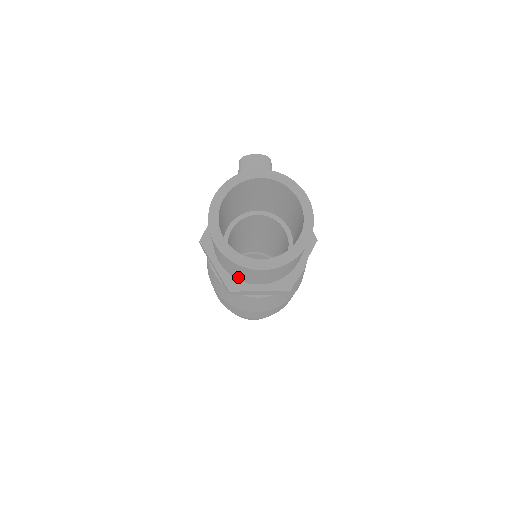
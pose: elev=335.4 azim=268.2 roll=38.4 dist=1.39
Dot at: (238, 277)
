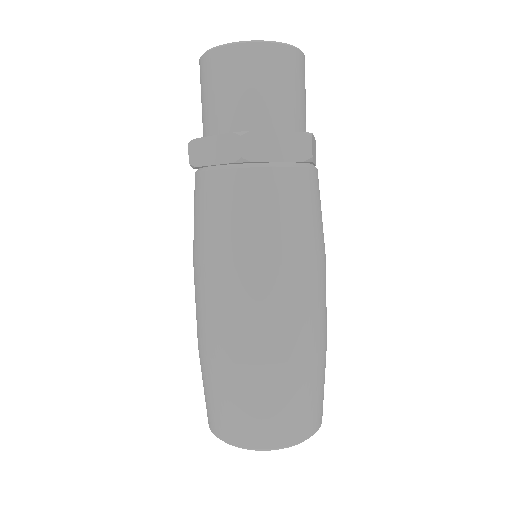
Dot at: (246, 117)
